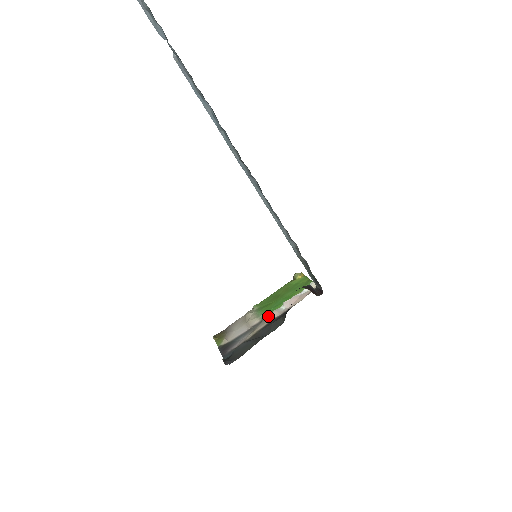
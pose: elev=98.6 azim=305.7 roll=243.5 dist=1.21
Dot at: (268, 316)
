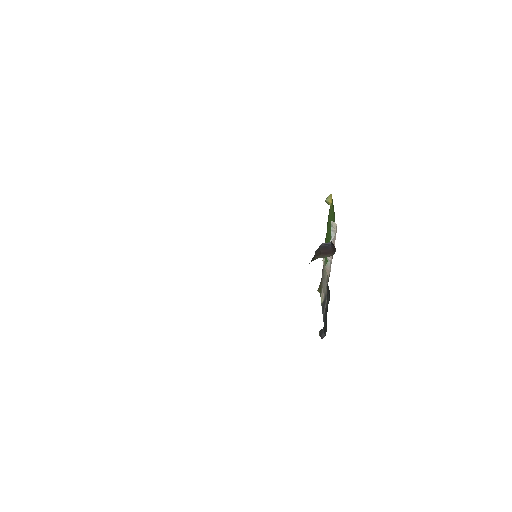
Dot at: occluded
